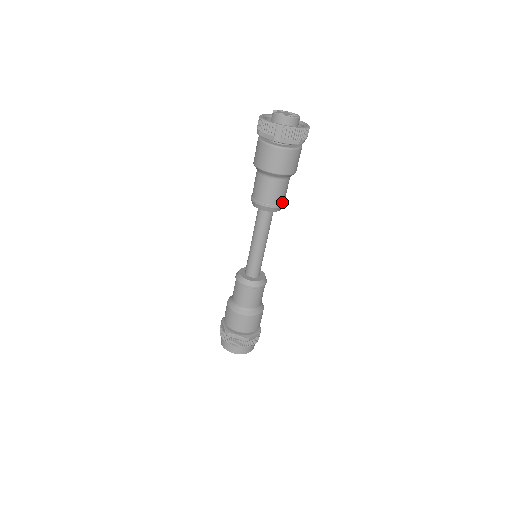
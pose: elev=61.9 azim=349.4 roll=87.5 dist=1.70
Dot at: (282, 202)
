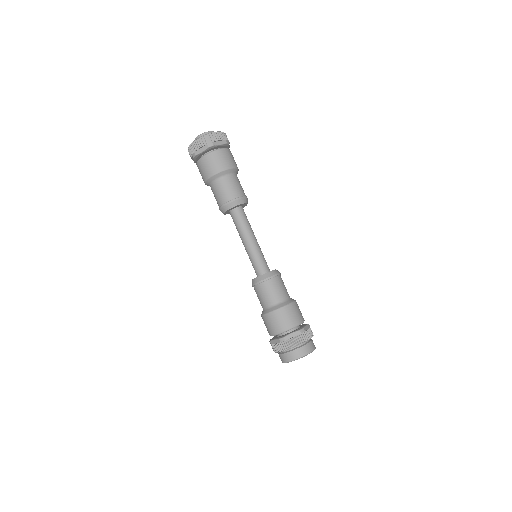
Dot at: (244, 195)
